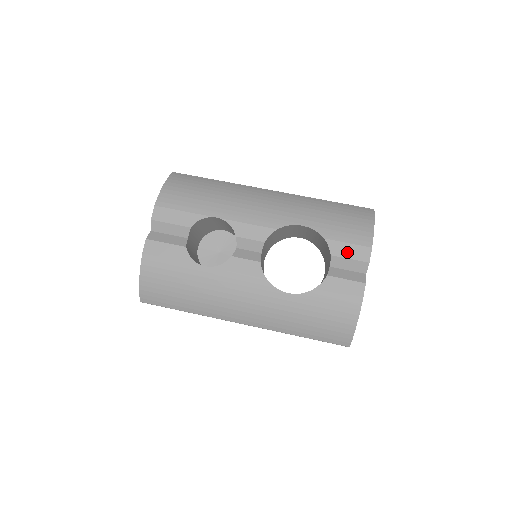
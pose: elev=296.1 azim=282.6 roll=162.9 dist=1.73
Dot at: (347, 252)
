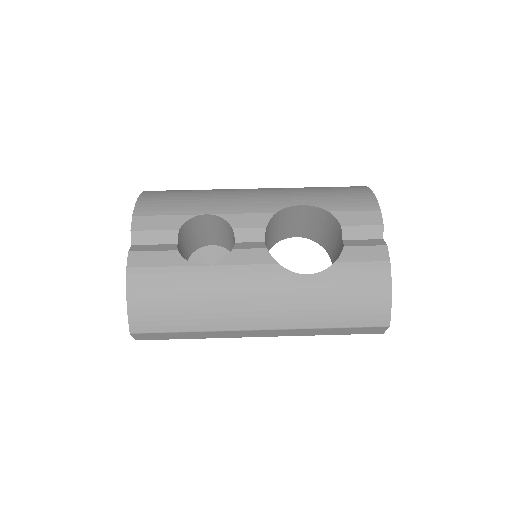
Dot at: (357, 219)
